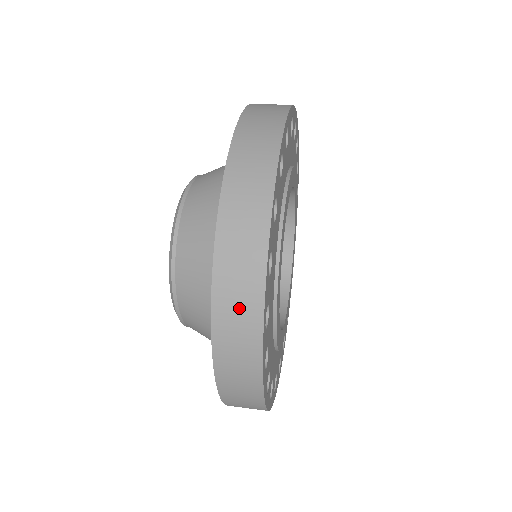
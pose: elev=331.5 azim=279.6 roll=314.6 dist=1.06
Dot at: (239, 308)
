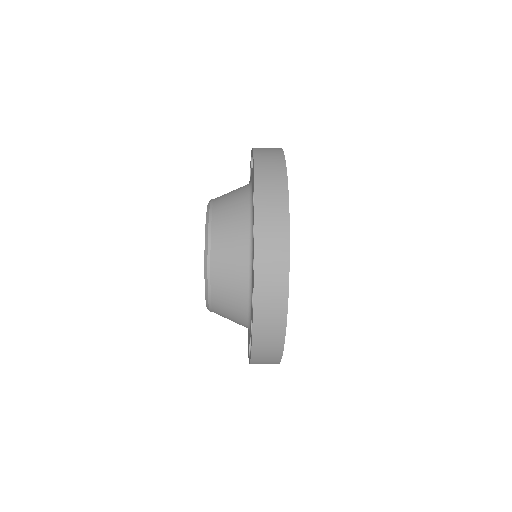
Dot at: (273, 255)
